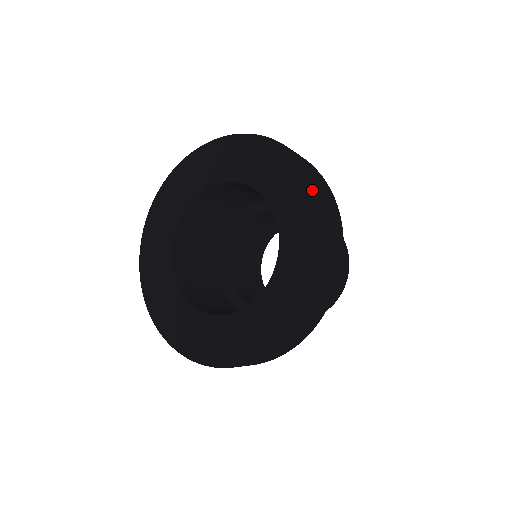
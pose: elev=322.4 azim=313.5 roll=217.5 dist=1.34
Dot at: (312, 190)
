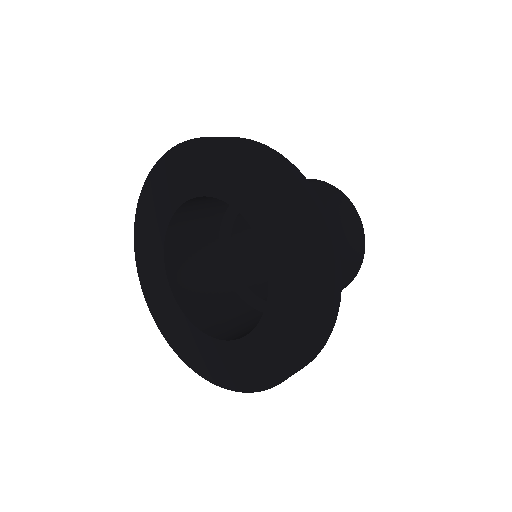
Dot at: (302, 345)
